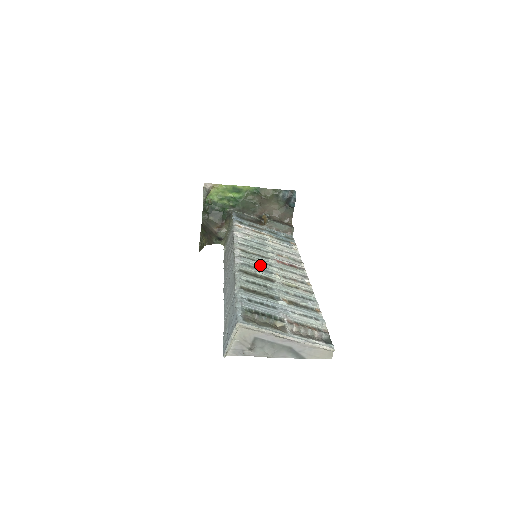
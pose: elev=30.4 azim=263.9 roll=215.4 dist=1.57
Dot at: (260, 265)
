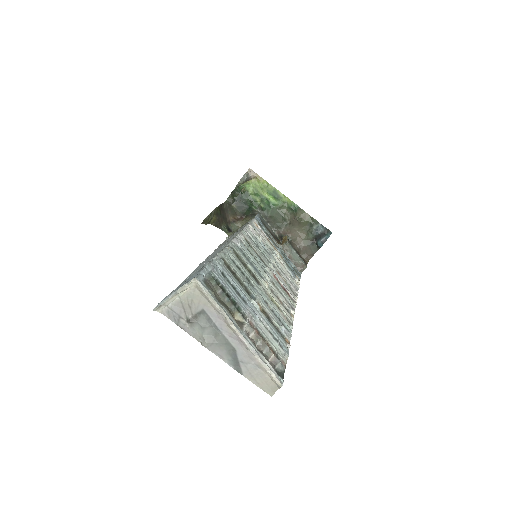
Dot at: (255, 263)
